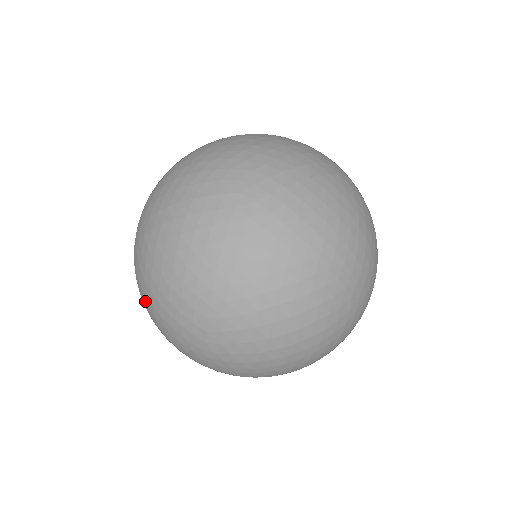
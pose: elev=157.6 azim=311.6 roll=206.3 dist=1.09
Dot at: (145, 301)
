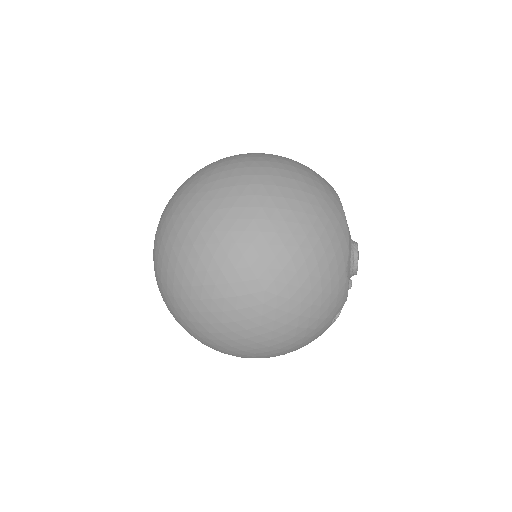
Dot at: occluded
